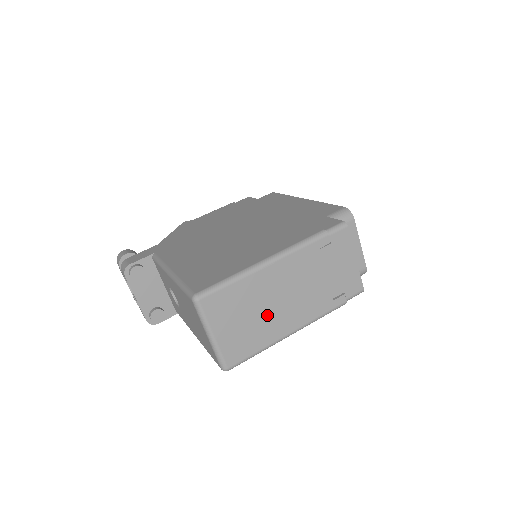
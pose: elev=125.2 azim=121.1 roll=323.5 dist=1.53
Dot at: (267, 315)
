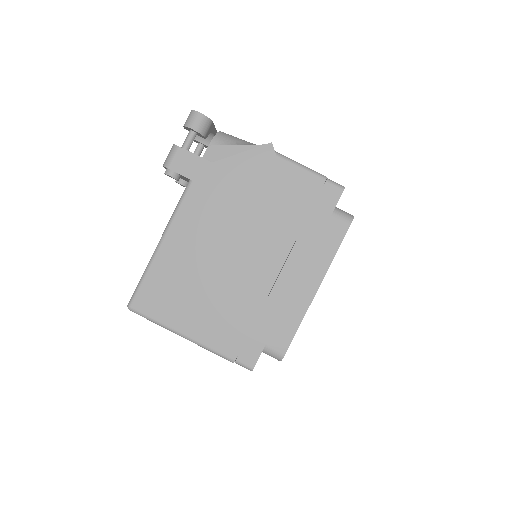
Dot at: occluded
